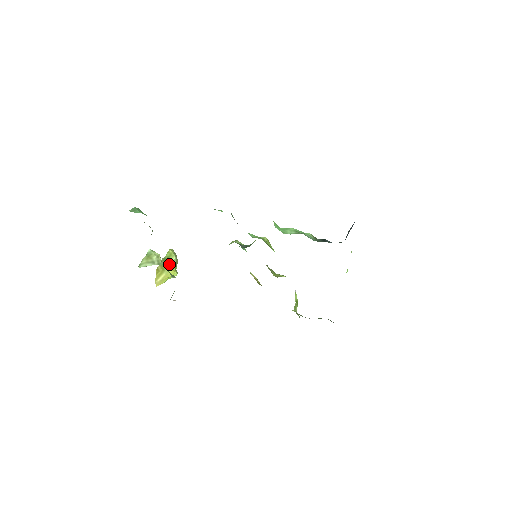
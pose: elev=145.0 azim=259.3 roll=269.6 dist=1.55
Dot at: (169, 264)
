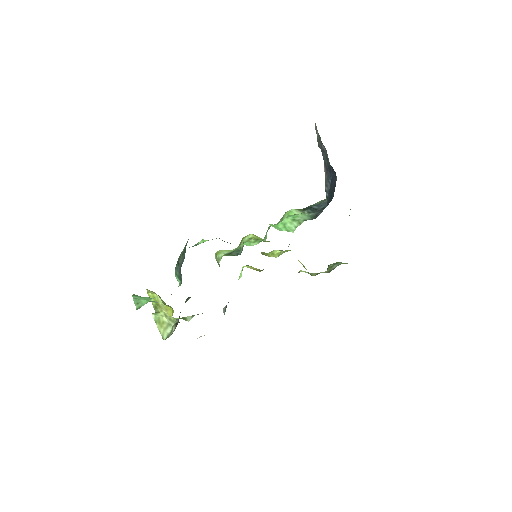
Dot at: (161, 307)
